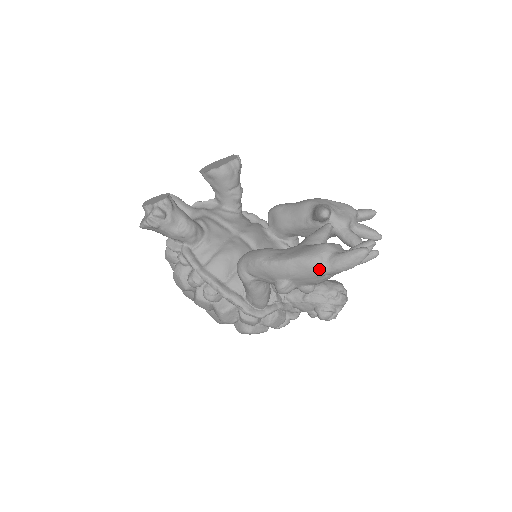
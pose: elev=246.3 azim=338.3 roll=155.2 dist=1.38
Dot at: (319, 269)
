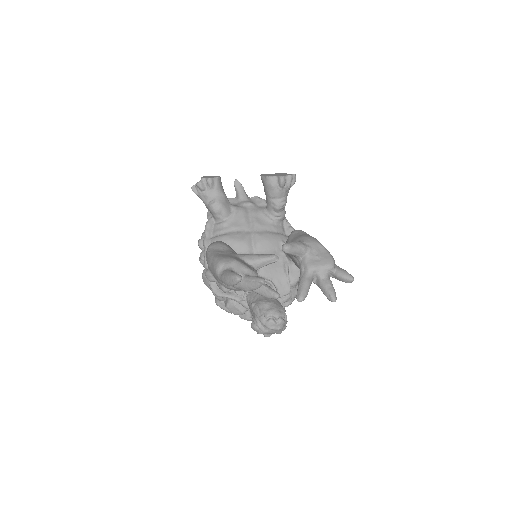
Dot at: (216, 273)
